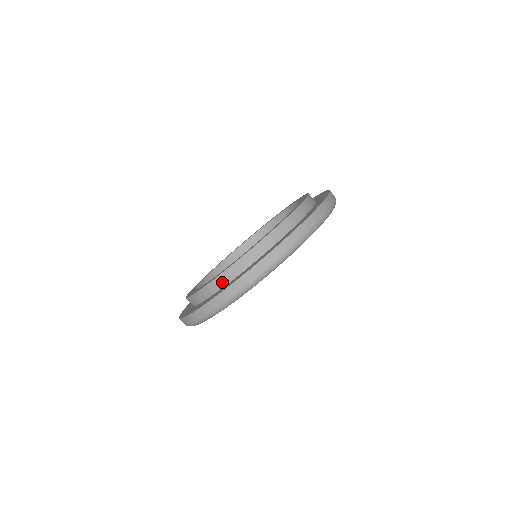
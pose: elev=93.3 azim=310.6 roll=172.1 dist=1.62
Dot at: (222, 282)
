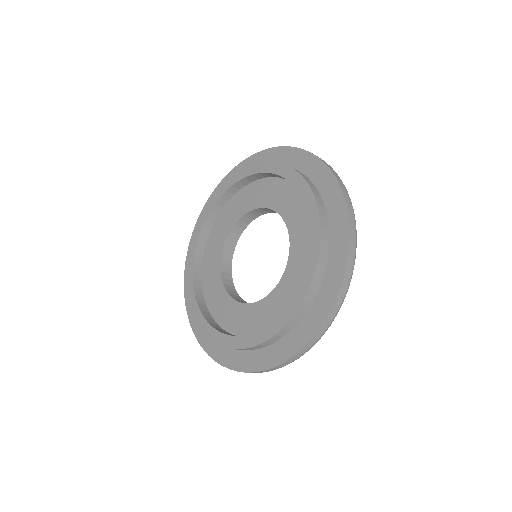
Dot at: occluded
